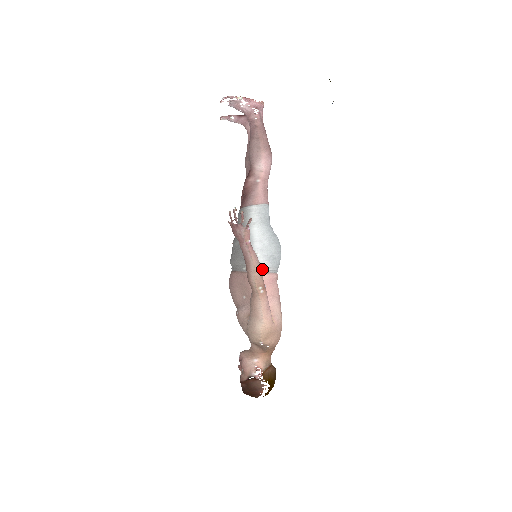
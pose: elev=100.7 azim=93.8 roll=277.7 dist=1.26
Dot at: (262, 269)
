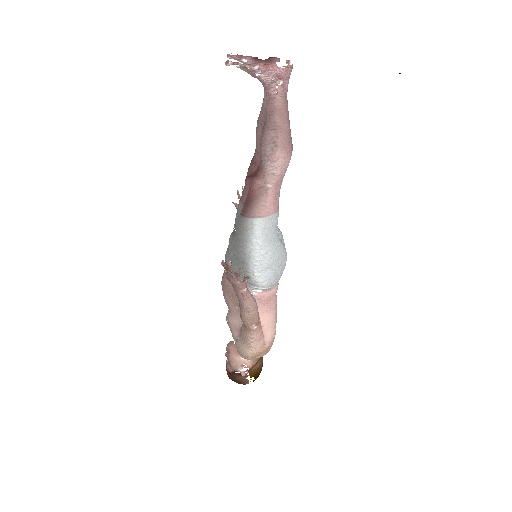
Dot at: (260, 288)
